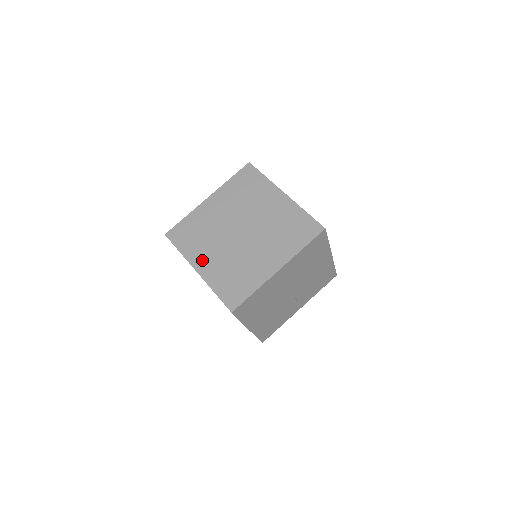
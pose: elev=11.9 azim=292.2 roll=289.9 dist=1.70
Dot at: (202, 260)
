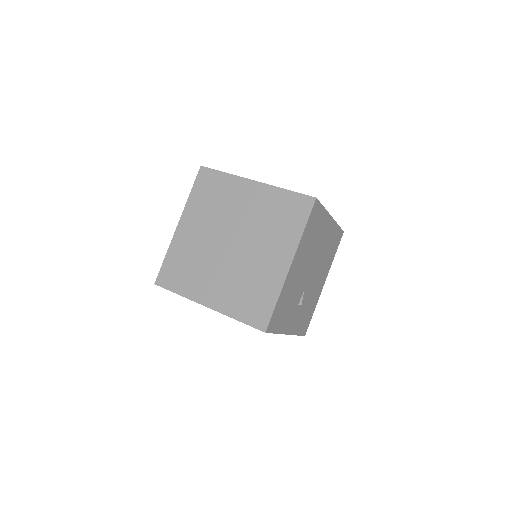
Dot at: occluded
